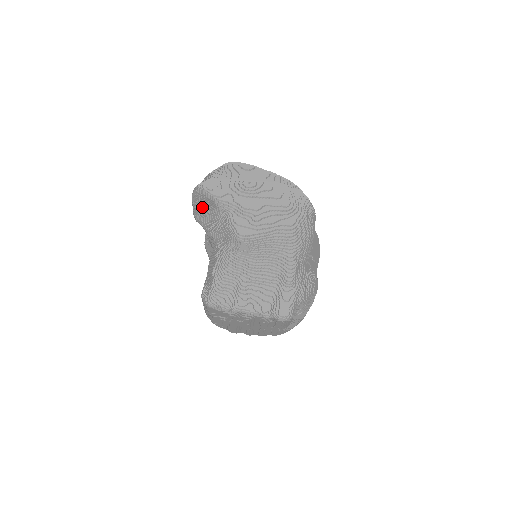
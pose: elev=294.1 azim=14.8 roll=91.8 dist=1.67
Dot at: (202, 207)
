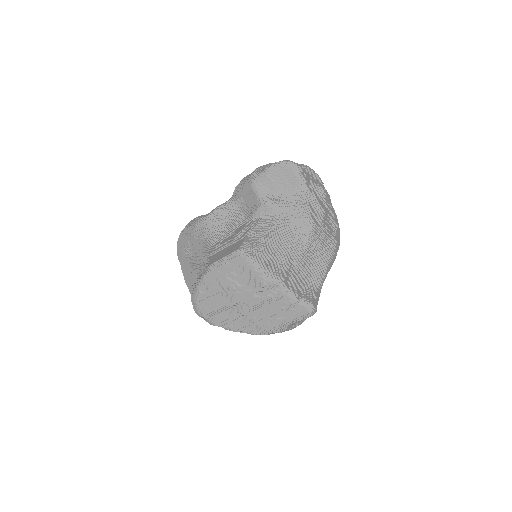
Dot at: (277, 179)
